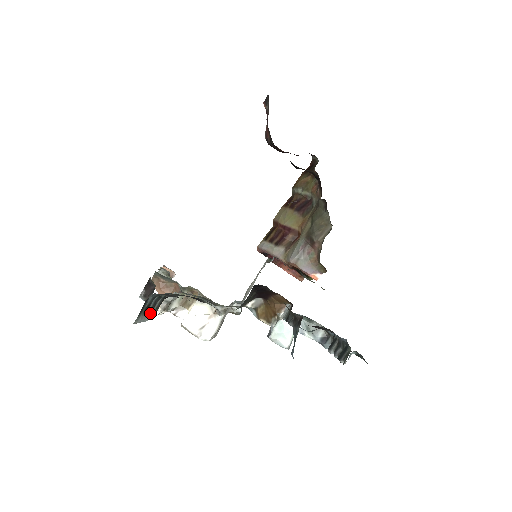
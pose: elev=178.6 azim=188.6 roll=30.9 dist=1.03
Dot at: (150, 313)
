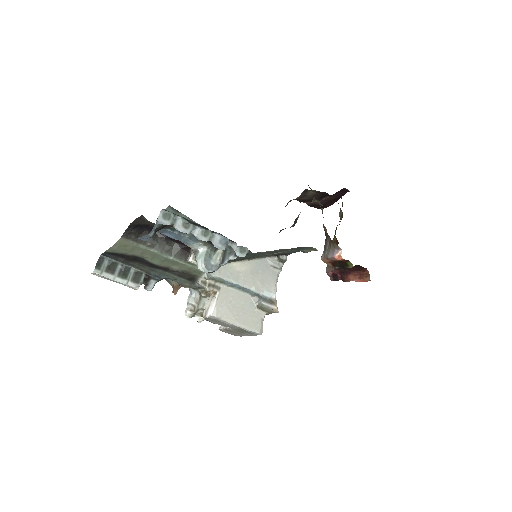
Dot at: (121, 277)
